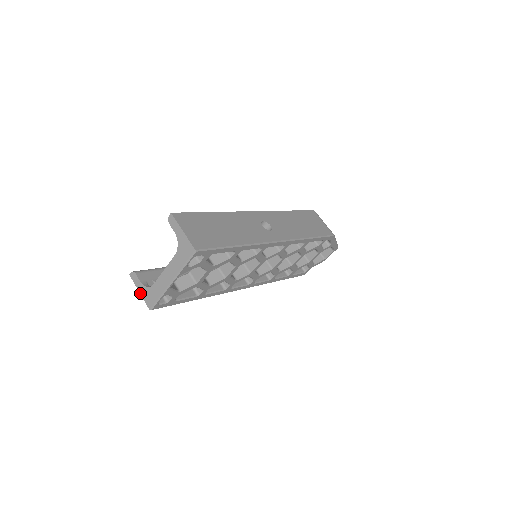
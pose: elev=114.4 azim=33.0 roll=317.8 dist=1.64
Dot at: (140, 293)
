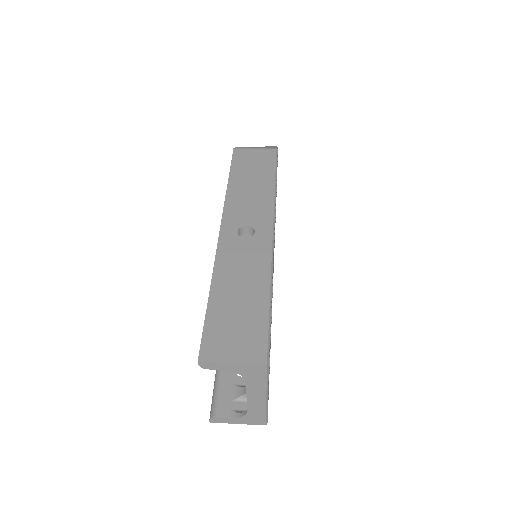
Dot at: occluded
